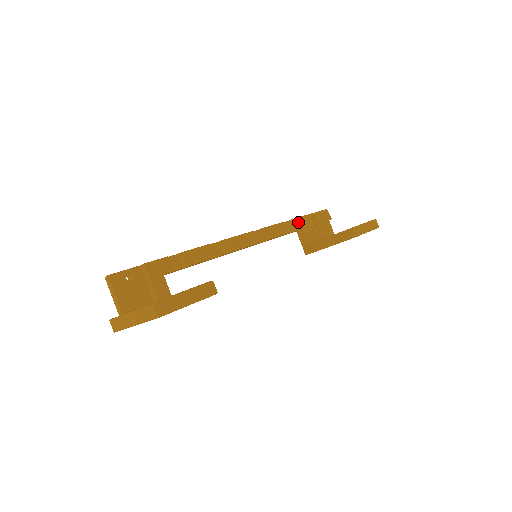
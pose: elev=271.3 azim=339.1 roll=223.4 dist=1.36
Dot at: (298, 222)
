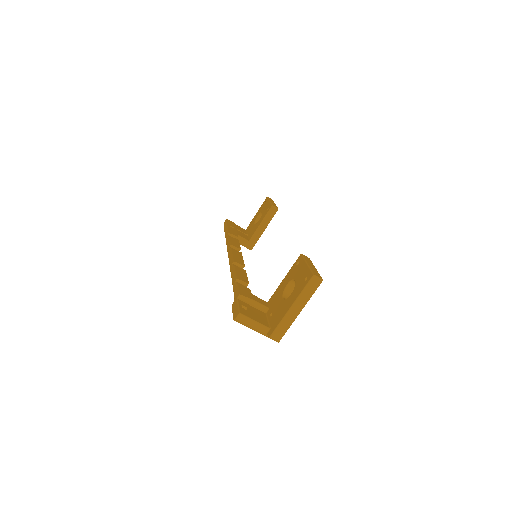
Dot at: (232, 233)
